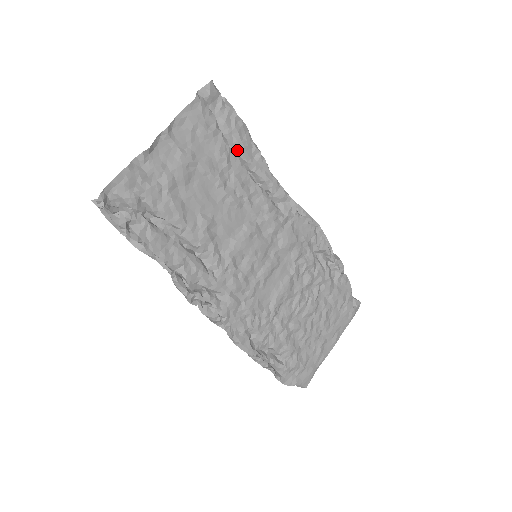
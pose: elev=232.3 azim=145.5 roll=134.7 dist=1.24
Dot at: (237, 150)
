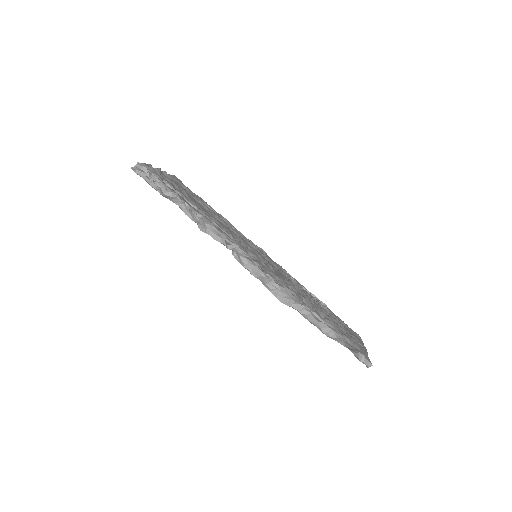
Dot at: occluded
